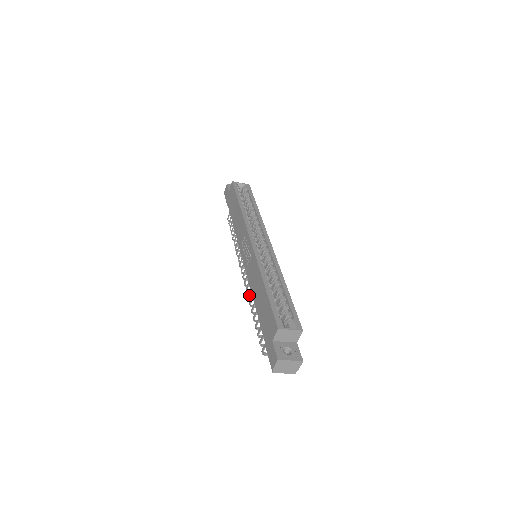
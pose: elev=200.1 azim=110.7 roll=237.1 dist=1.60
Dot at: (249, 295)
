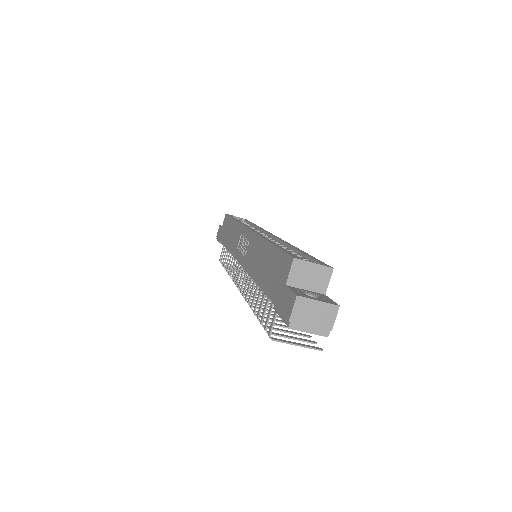
Dot at: (247, 293)
